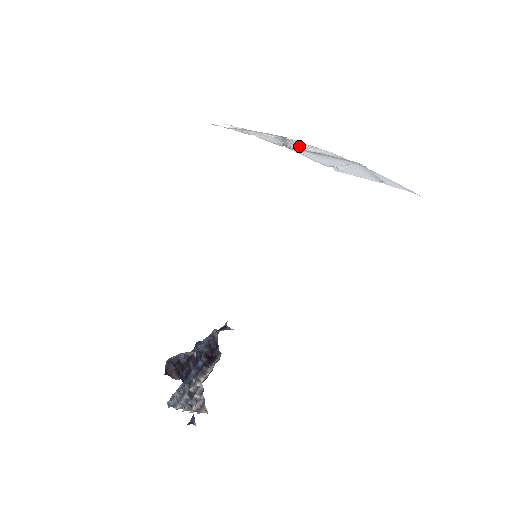
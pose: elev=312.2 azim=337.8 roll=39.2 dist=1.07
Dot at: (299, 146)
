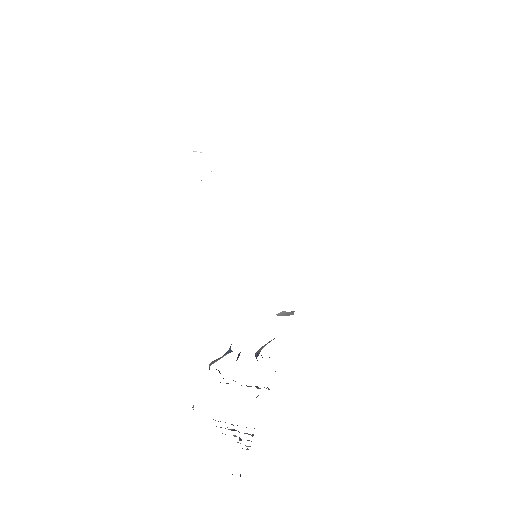
Dot at: occluded
